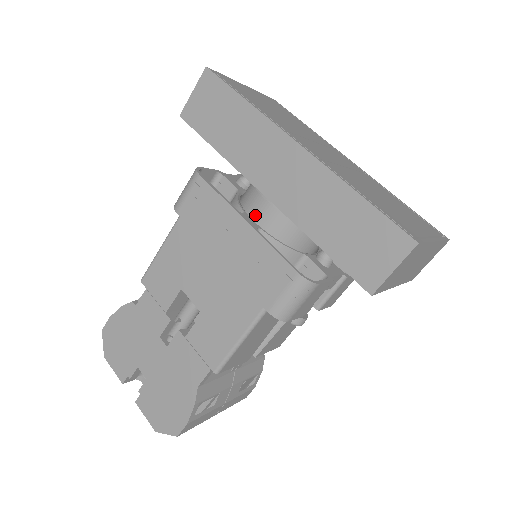
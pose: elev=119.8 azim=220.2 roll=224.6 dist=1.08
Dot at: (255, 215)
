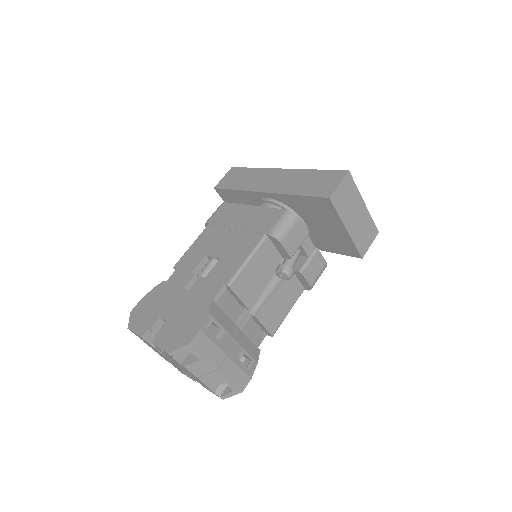
Dot at: occluded
